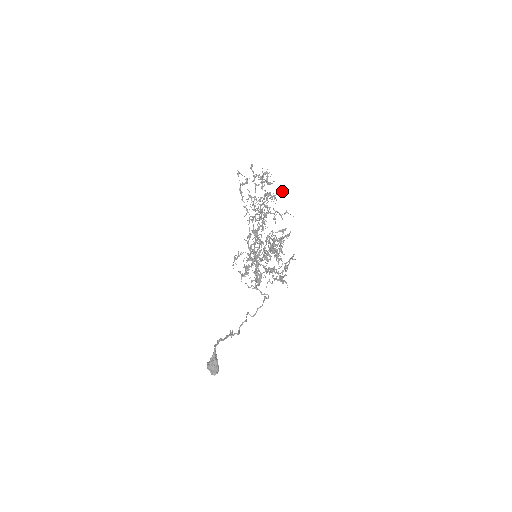
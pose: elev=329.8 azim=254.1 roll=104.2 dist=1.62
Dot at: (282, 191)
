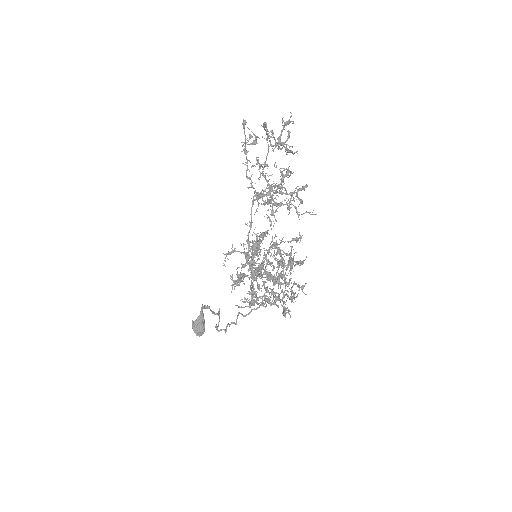
Dot at: (305, 186)
